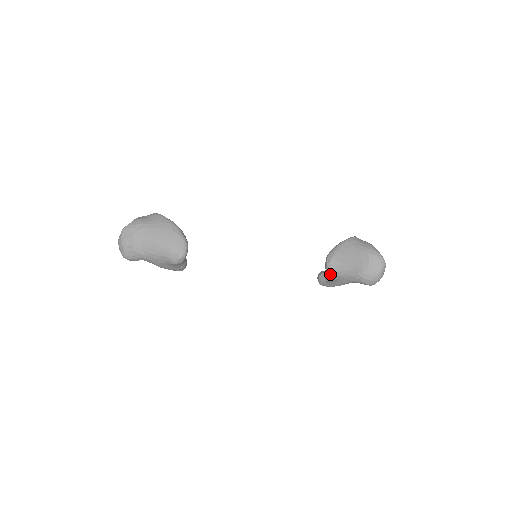
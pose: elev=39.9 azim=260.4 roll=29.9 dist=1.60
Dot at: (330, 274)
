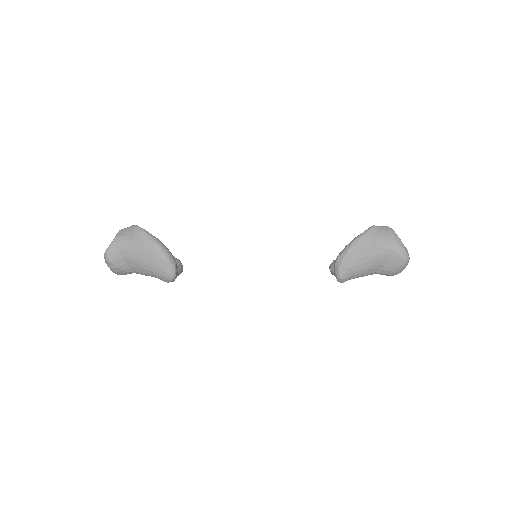
Dot at: (339, 281)
